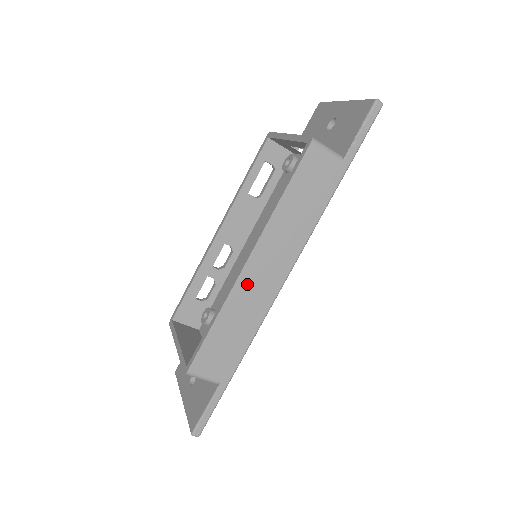
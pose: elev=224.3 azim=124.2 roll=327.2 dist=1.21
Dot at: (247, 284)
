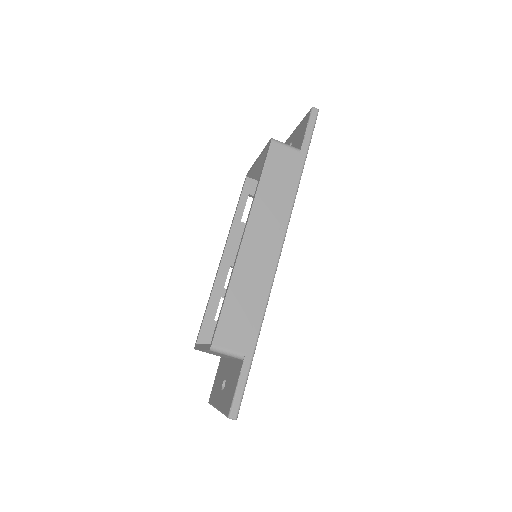
Dot at: (248, 256)
